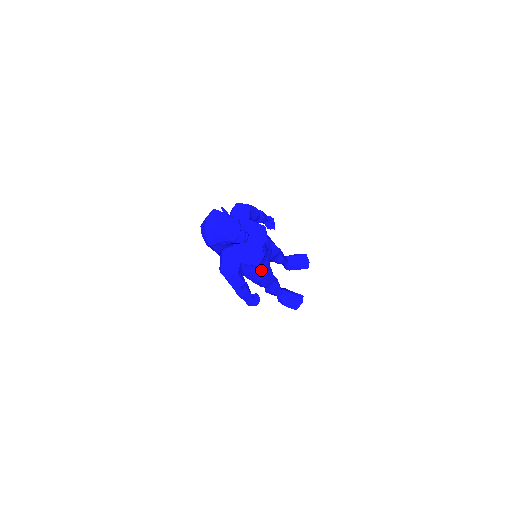
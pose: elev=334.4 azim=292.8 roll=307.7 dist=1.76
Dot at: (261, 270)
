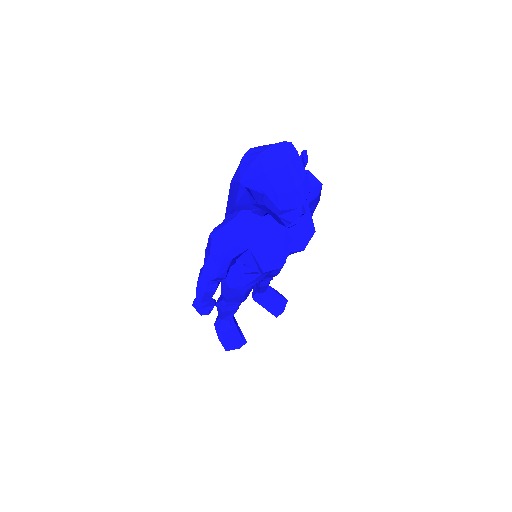
Dot at: (249, 278)
